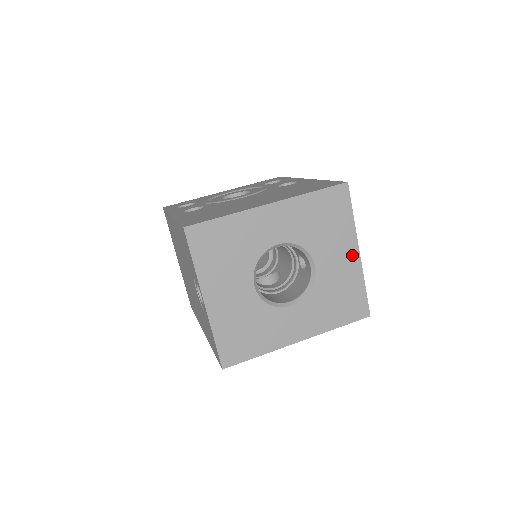
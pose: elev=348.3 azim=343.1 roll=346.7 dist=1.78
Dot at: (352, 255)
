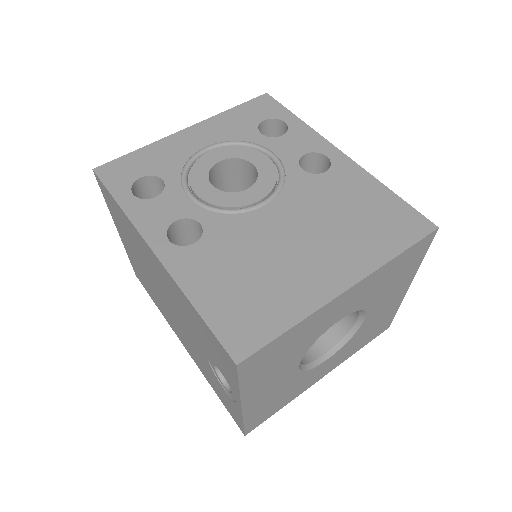
Dot at: (402, 292)
